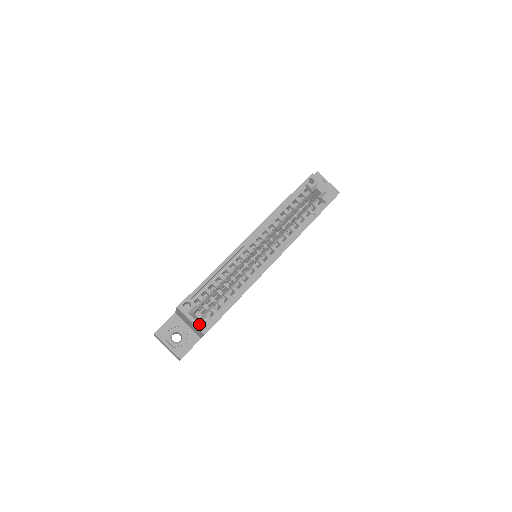
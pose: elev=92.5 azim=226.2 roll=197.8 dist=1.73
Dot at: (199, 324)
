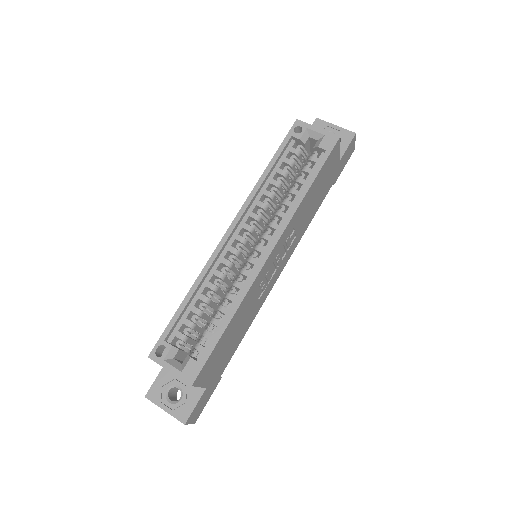
Dot at: (181, 372)
